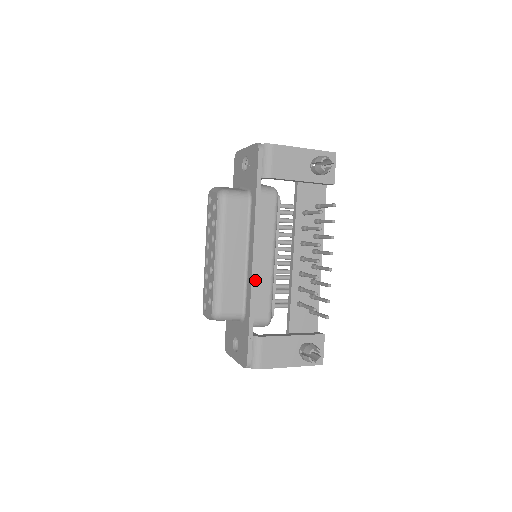
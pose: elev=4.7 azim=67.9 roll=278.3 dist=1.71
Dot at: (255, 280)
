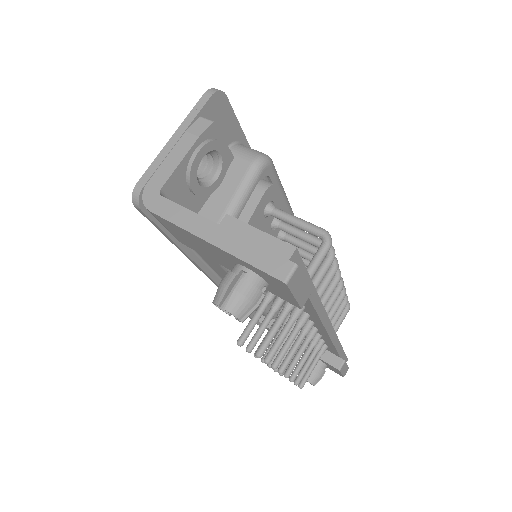
Dot at: occluded
